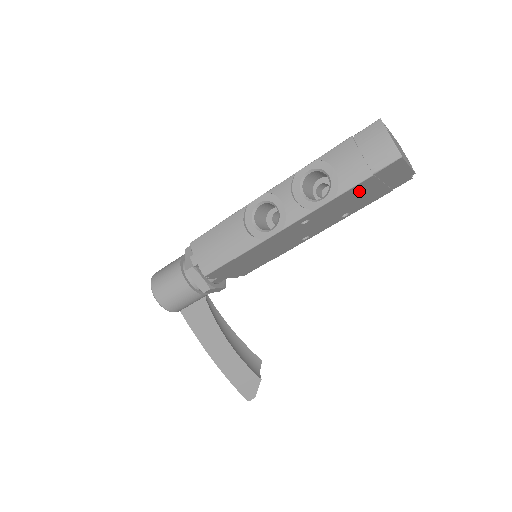
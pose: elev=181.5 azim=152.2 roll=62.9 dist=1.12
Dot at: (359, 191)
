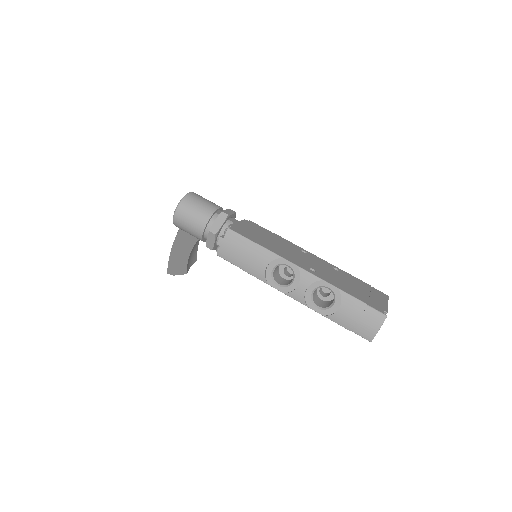
Dot at: occluded
